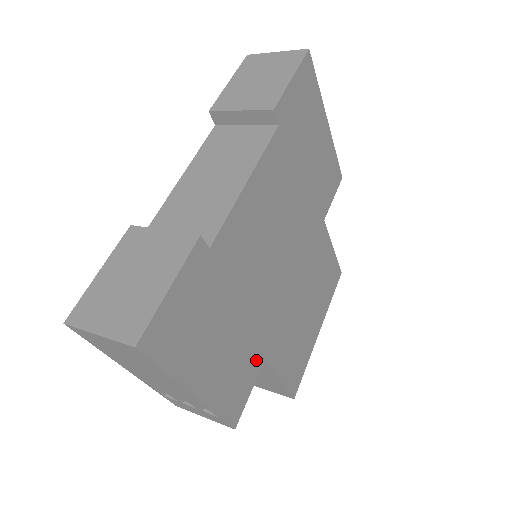
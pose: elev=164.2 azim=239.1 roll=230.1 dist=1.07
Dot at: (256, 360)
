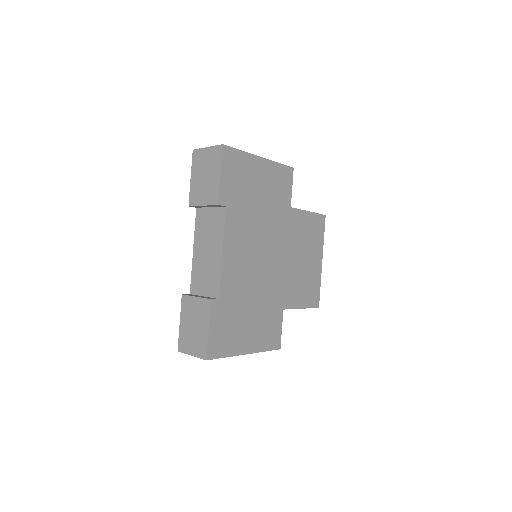
Dot at: (277, 314)
